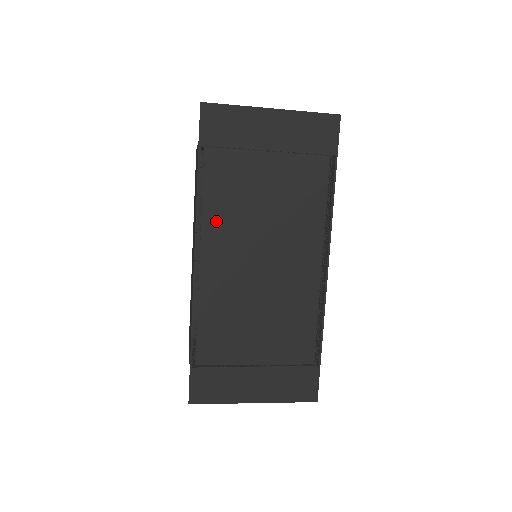
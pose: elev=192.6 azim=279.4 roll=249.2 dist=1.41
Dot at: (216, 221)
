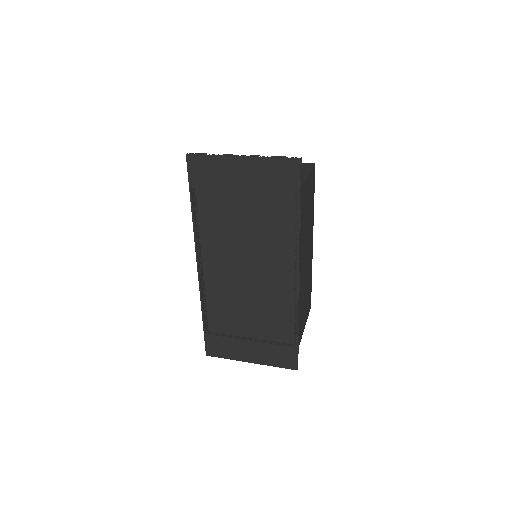
Dot at: (211, 239)
